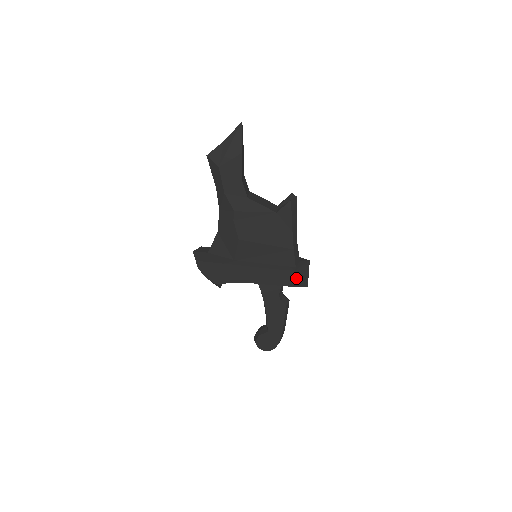
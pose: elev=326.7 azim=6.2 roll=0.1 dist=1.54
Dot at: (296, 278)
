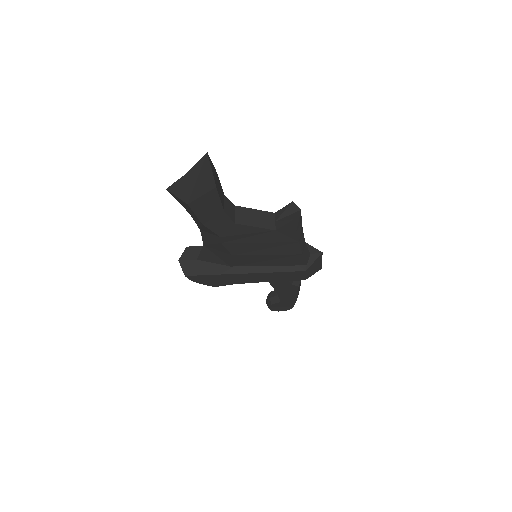
Dot at: (308, 273)
